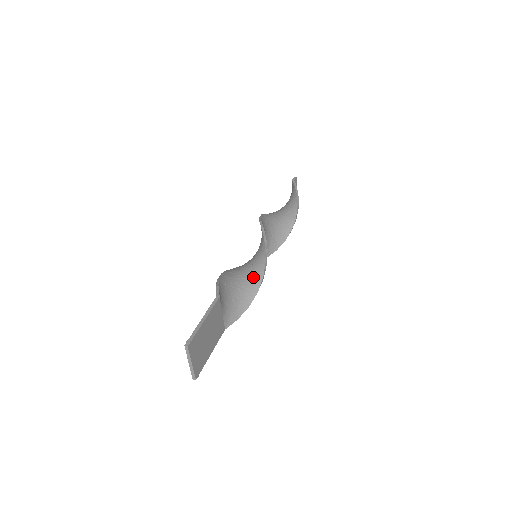
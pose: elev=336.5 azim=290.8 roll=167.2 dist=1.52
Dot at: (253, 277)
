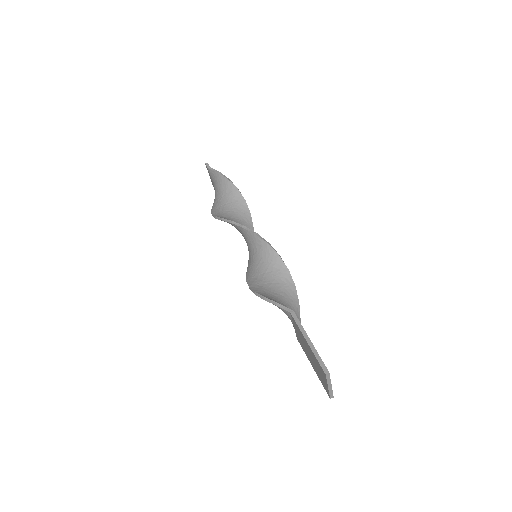
Dot at: (280, 275)
